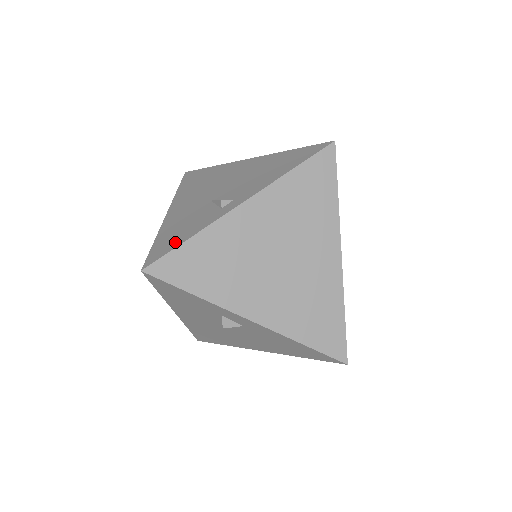
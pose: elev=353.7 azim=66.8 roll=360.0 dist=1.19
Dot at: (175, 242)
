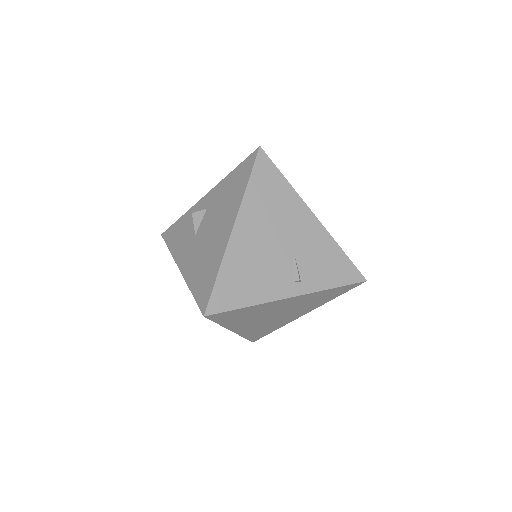
Dot at: occluded
